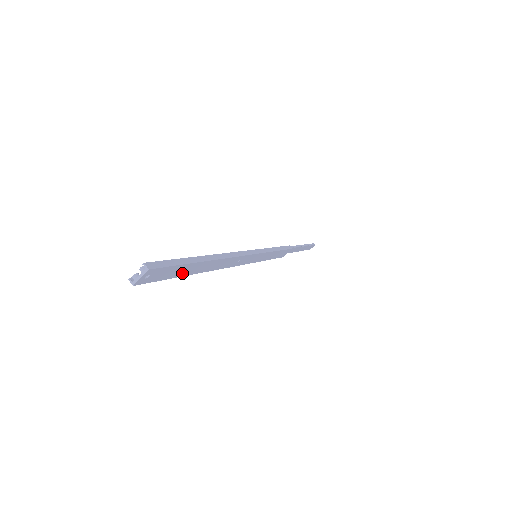
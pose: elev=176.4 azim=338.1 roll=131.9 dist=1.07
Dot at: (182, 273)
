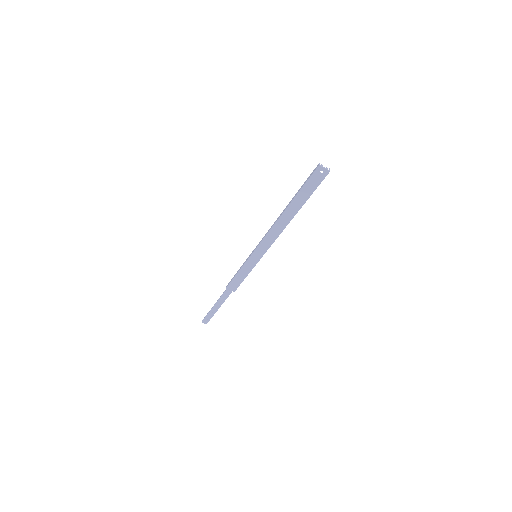
Dot at: (300, 195)
